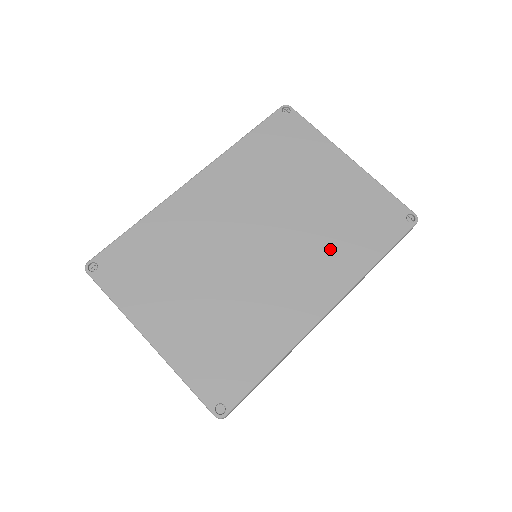
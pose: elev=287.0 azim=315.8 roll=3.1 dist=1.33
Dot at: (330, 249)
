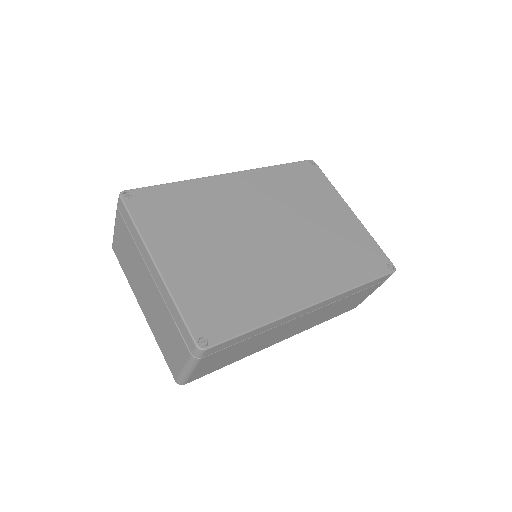
Dot at: (325, 262)
